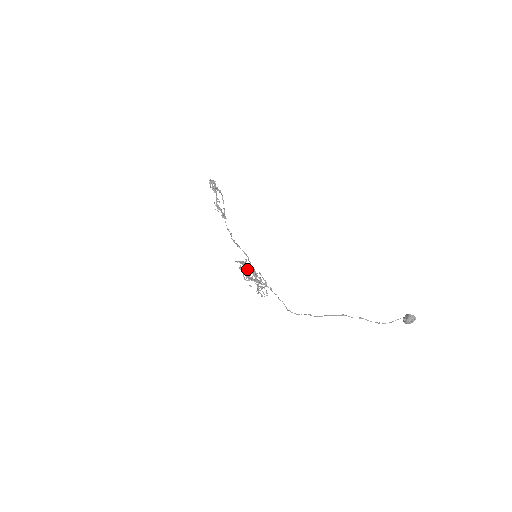
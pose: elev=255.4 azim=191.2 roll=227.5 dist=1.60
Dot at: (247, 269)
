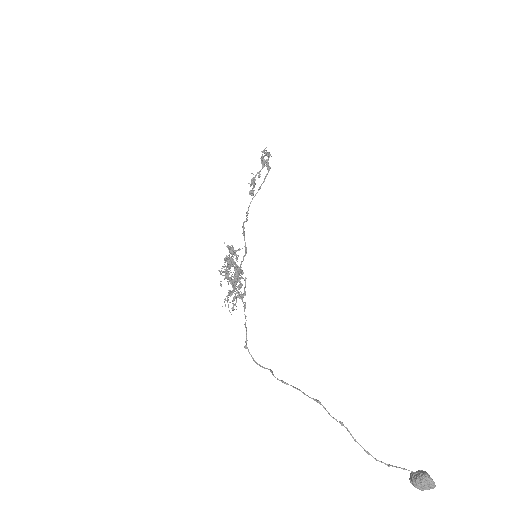
Dot at: (232, 261)
